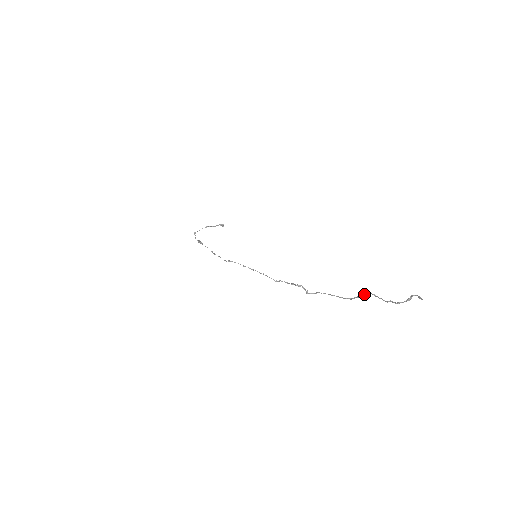
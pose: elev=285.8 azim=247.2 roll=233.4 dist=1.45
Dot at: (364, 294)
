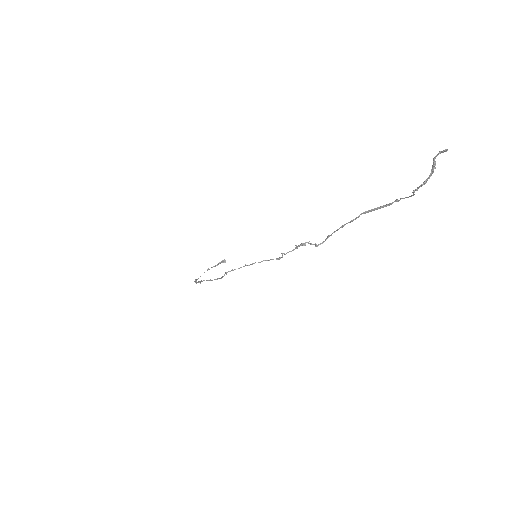
Dot at: (382, 206)
